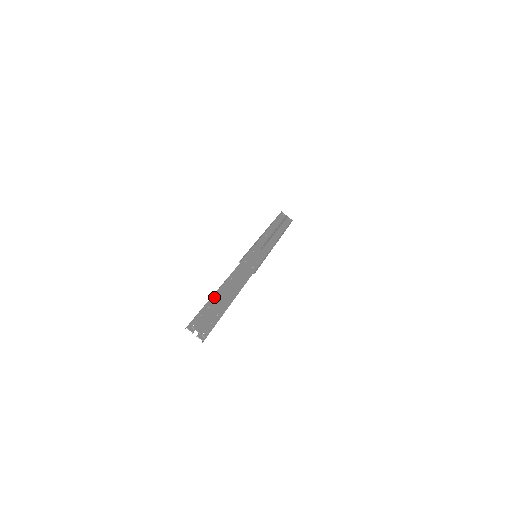
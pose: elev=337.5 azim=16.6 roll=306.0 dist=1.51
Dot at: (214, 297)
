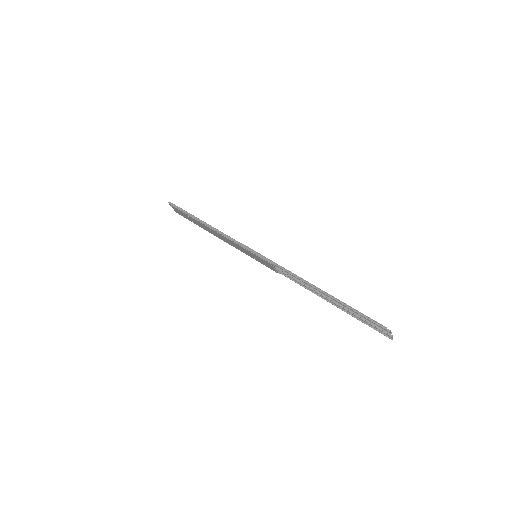
Dot at: (340, 301)
